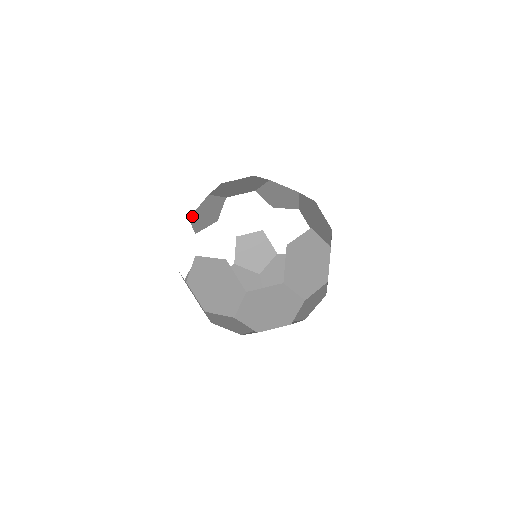
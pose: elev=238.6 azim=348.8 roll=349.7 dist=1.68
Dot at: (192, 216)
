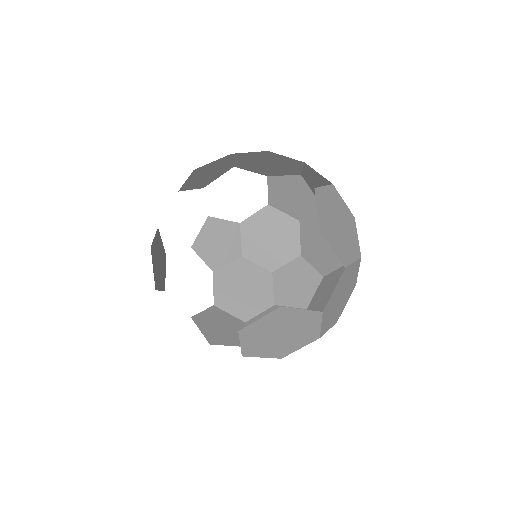
Dot at: (155, 284)
